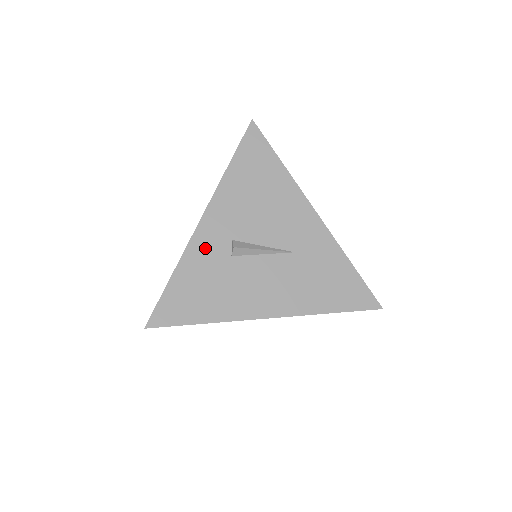
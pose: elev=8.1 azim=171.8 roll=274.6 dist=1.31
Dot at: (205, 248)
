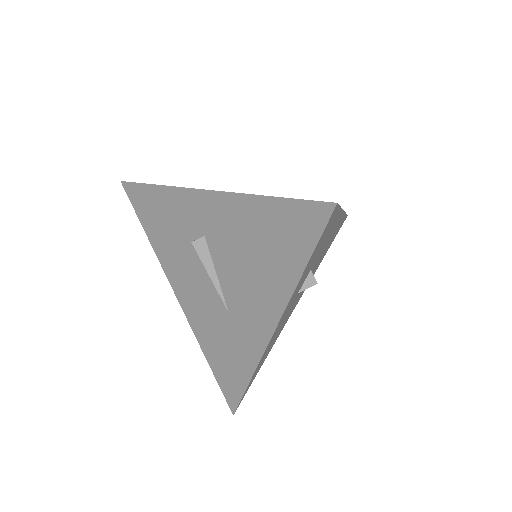
Dot at: (186, 208)
